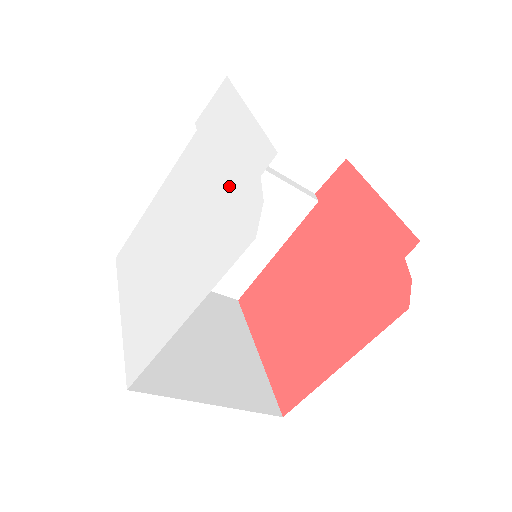
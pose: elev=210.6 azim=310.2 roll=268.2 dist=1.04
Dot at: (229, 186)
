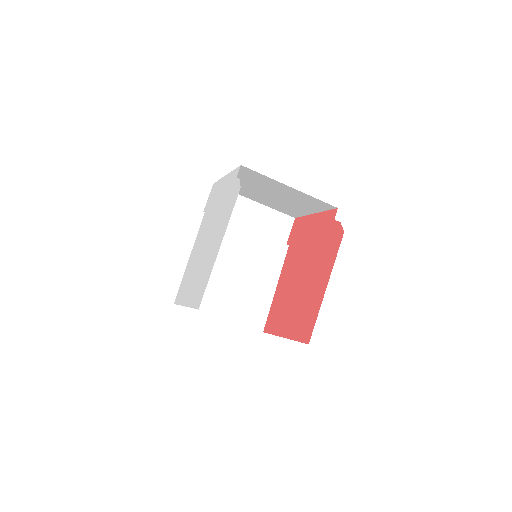
Dot at: (225, 197)
